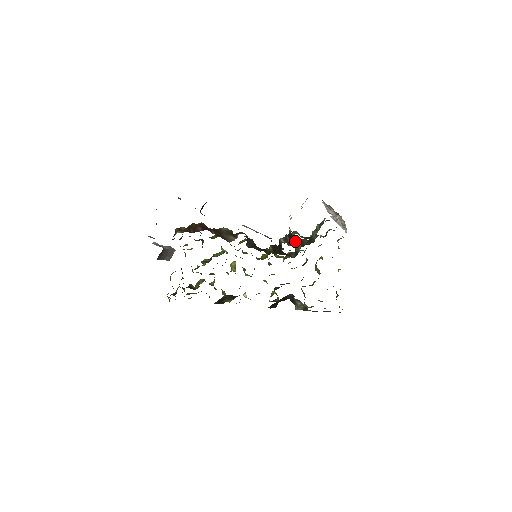
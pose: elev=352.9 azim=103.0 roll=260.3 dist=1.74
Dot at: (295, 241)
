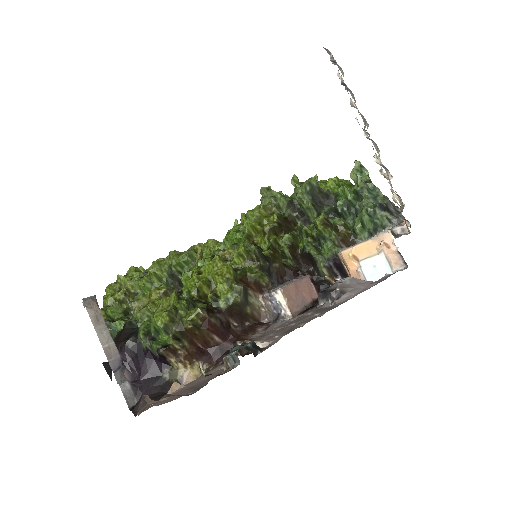
Dot at: occluded
